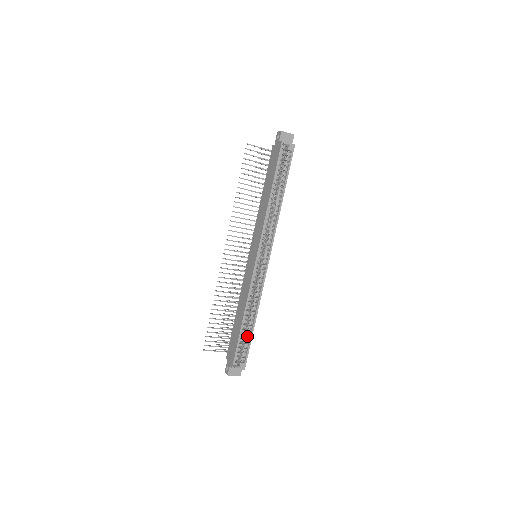
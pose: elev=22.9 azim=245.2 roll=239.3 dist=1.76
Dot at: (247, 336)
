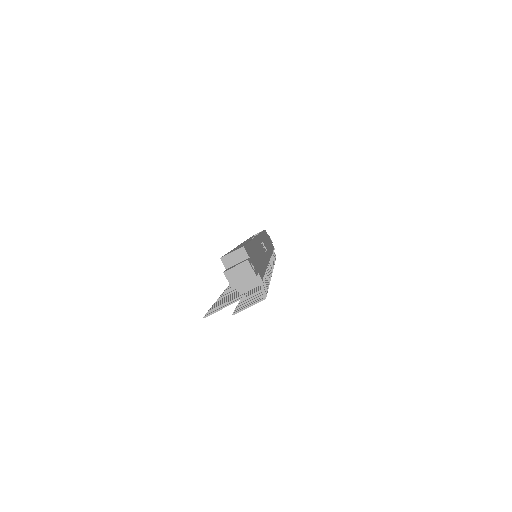
Dot at: occluded
